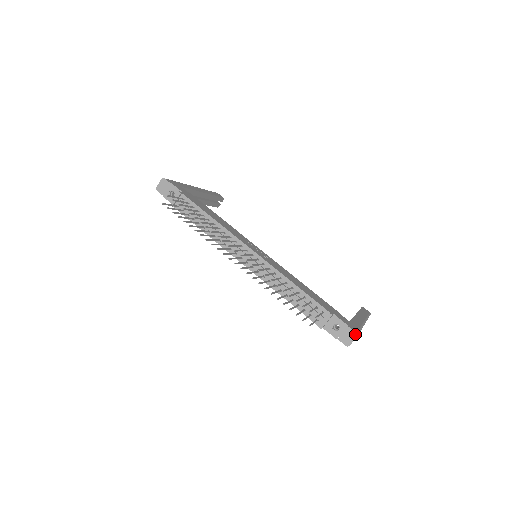
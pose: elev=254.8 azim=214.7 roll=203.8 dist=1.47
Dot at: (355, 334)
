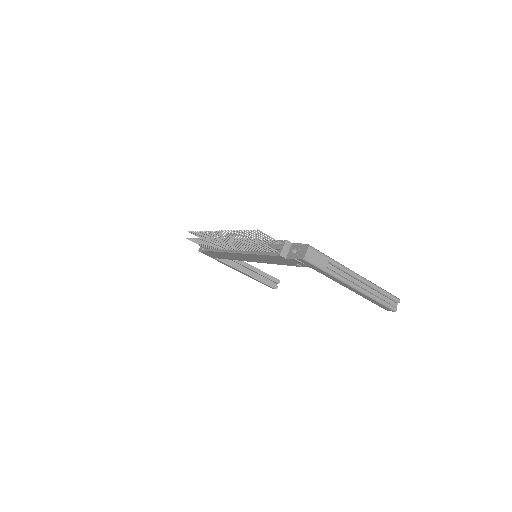
Dot at: (307, 246)
